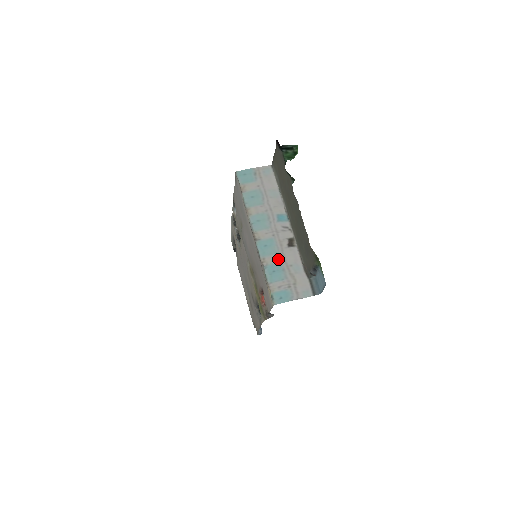
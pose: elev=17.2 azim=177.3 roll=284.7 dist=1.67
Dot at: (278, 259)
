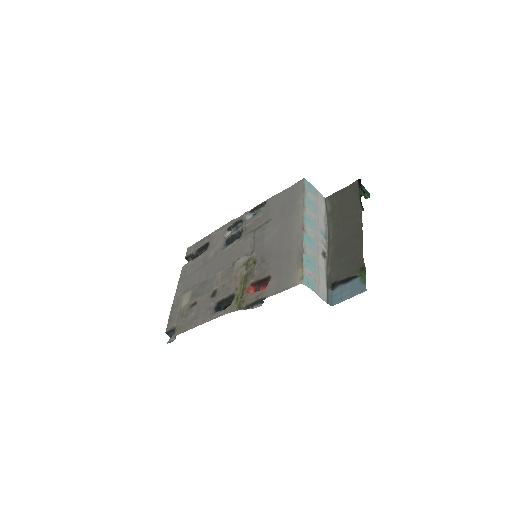
Dot at: (314, 256)
